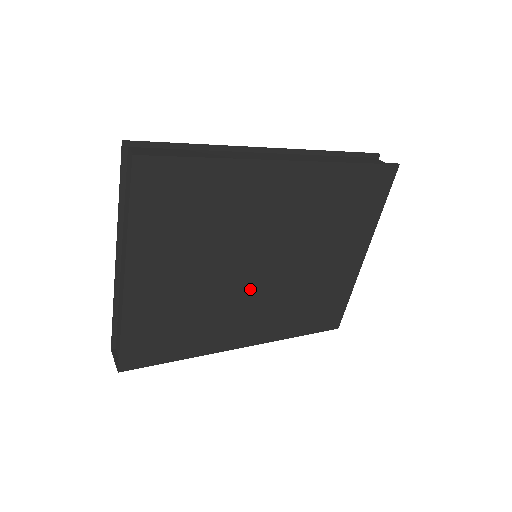
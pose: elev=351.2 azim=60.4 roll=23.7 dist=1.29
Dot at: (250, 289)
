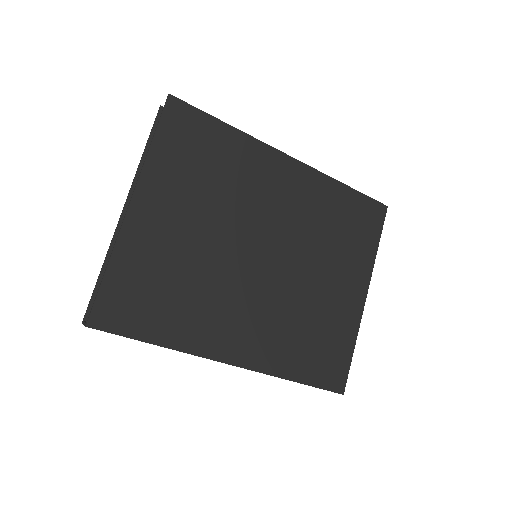
Dot at: (248, 280)
